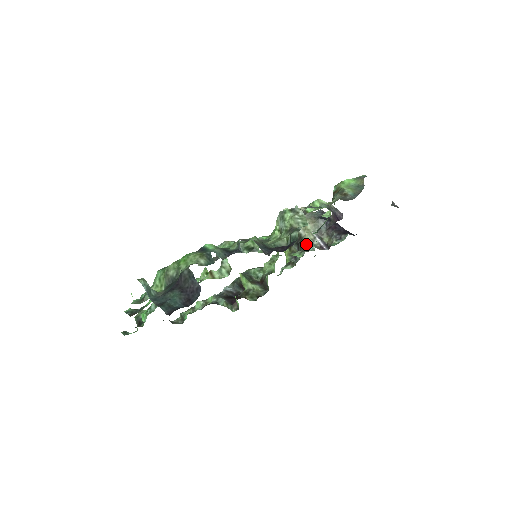
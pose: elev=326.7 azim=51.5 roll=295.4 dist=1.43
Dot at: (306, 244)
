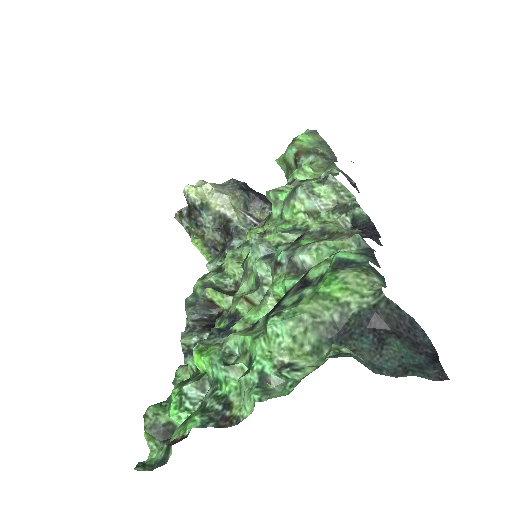
Dot at: (244, 226)
